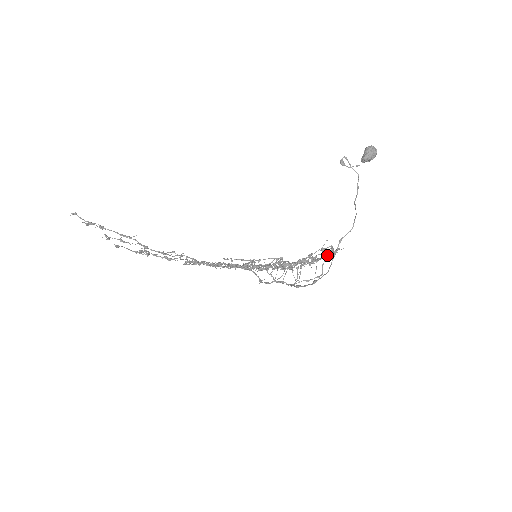
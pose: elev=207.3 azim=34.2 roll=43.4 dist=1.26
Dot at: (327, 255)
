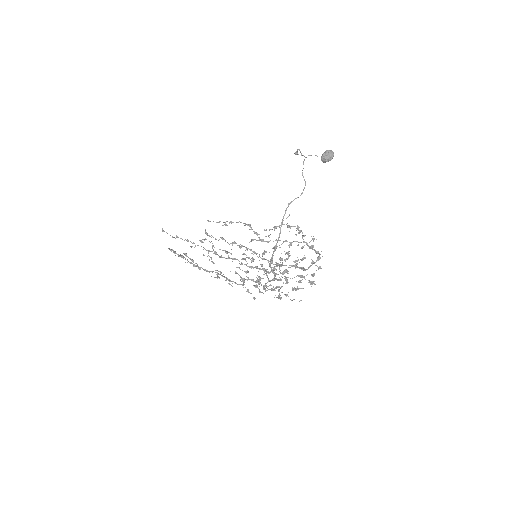
Dot at: (304, 245)
